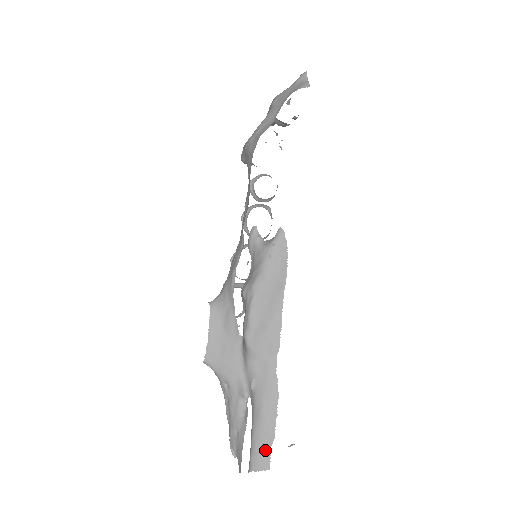
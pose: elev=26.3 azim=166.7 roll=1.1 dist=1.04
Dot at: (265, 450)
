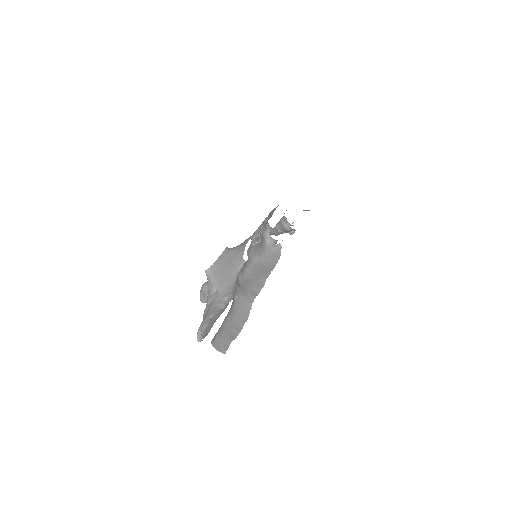
Dot at: (227, 341)
